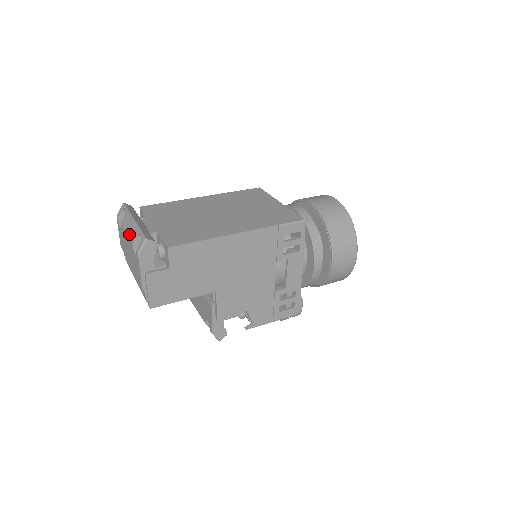
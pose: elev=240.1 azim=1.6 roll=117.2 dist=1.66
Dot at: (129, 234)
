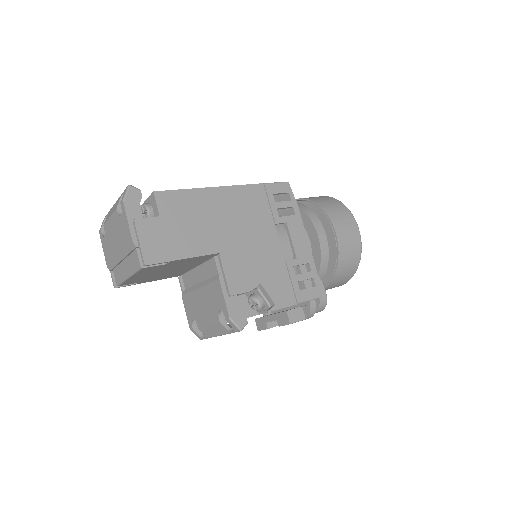
Dot at: (112, 211)
